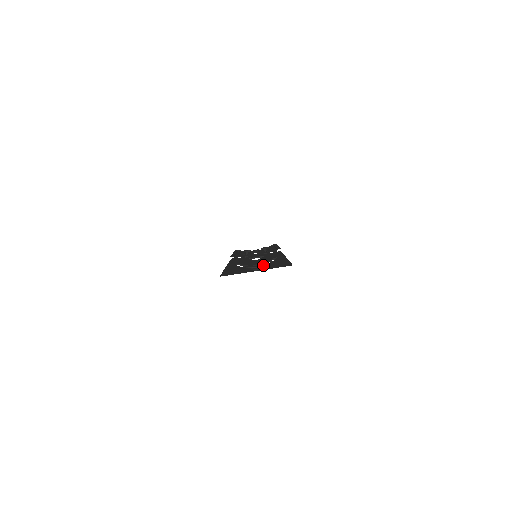
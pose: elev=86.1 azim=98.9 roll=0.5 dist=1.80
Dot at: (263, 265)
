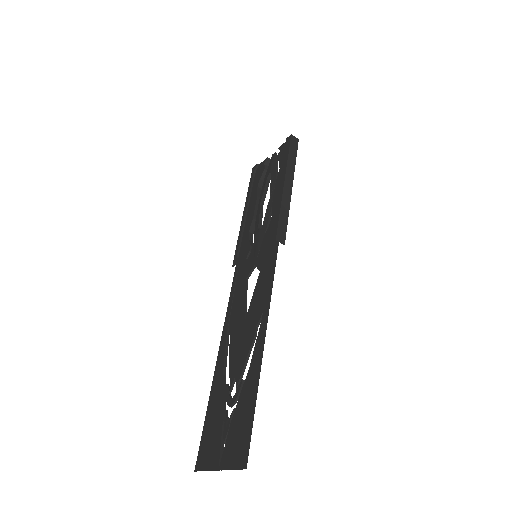
Dot at: (237, 397)
